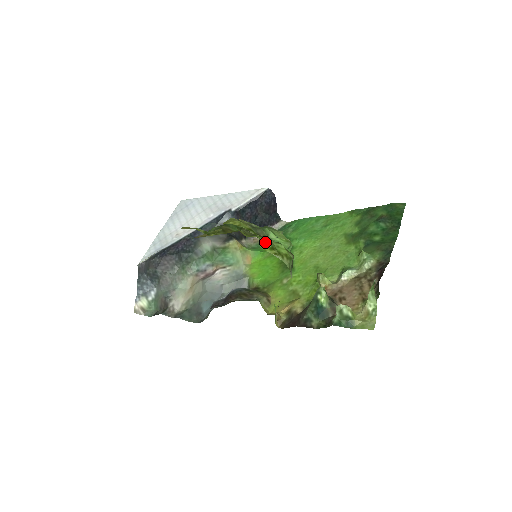
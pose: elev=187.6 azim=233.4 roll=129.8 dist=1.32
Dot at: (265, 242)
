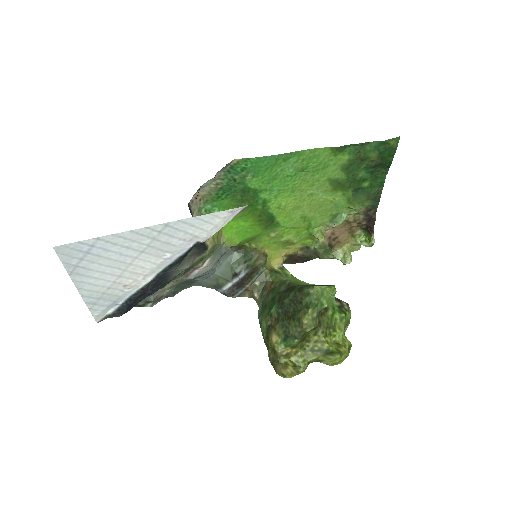
Dot at: occluded
